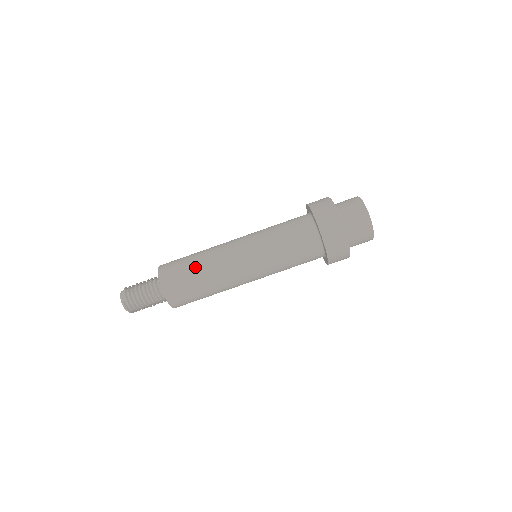
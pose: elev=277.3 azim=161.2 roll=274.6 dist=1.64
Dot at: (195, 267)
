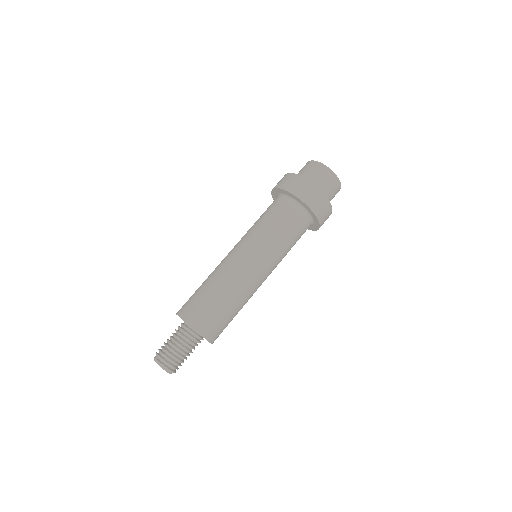
Dot at: (203, 285)
